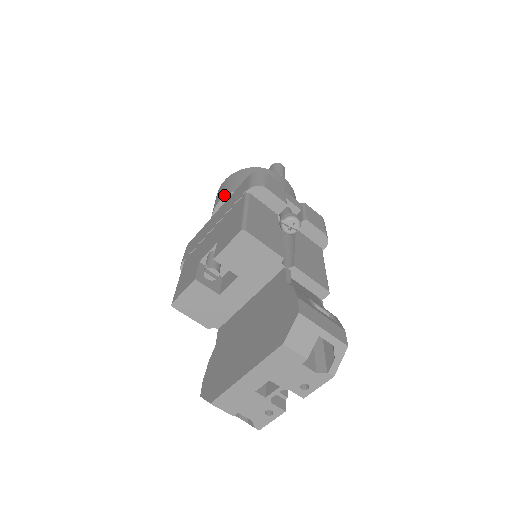
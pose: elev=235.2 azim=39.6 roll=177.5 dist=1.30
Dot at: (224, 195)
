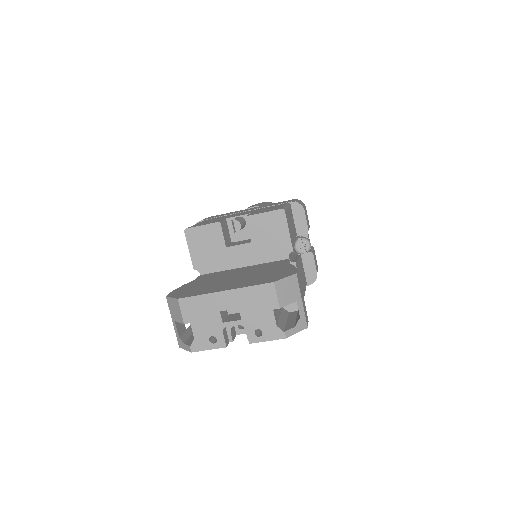
Dot at: (260, 205)
